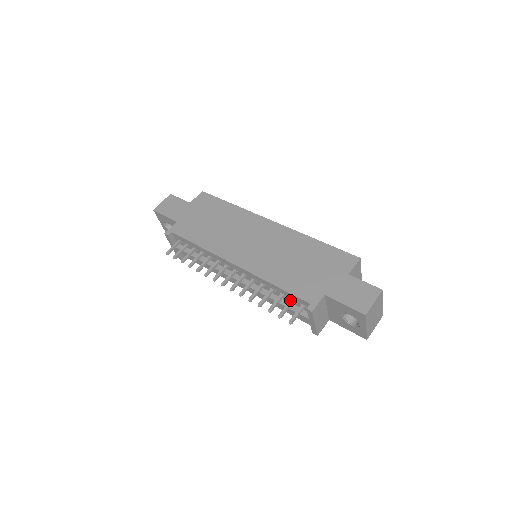
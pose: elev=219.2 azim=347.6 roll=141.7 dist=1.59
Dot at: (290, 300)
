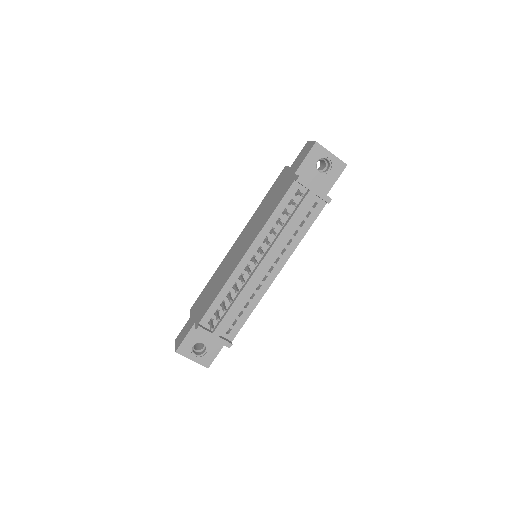
Dot at: (289, 203)
